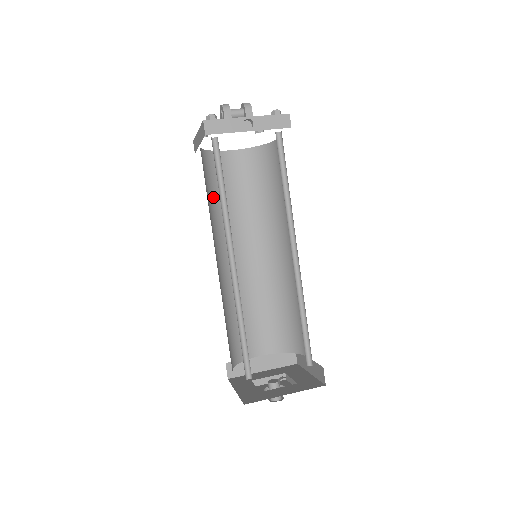
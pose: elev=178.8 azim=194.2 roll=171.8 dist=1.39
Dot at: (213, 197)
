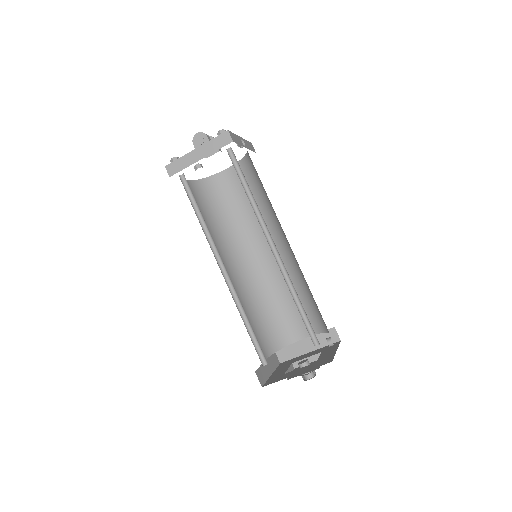
Dot at: occluded
